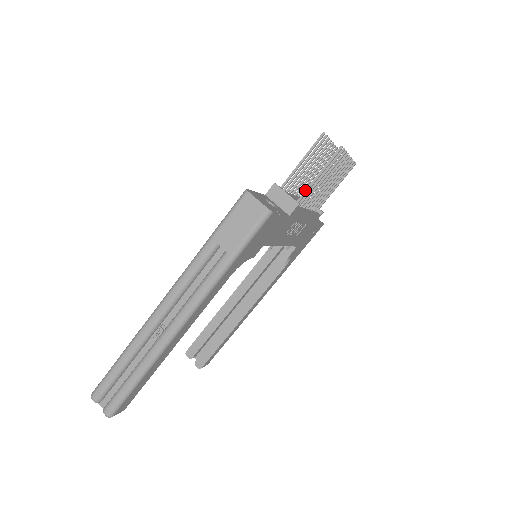
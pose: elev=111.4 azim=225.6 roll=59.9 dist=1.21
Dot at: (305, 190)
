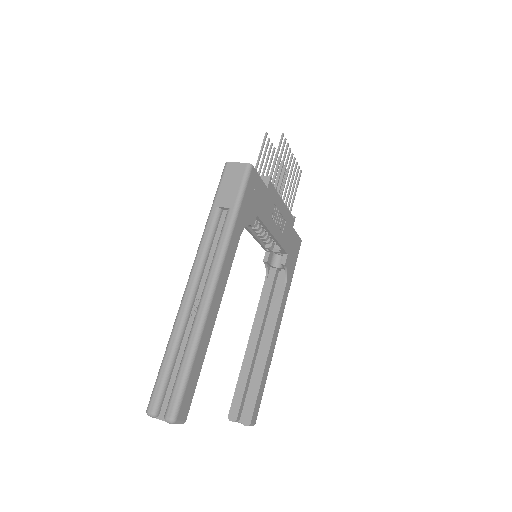
Dot at: (271, 171)
